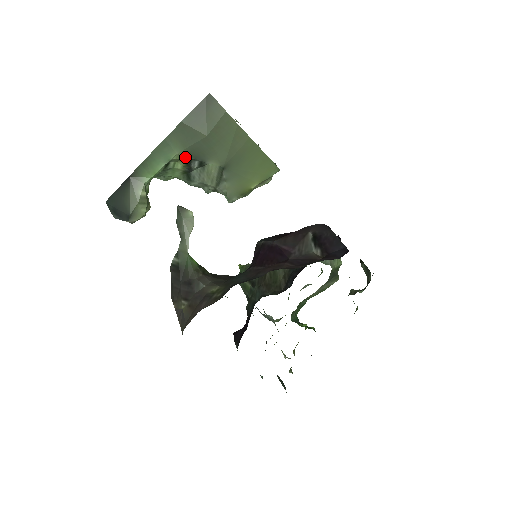
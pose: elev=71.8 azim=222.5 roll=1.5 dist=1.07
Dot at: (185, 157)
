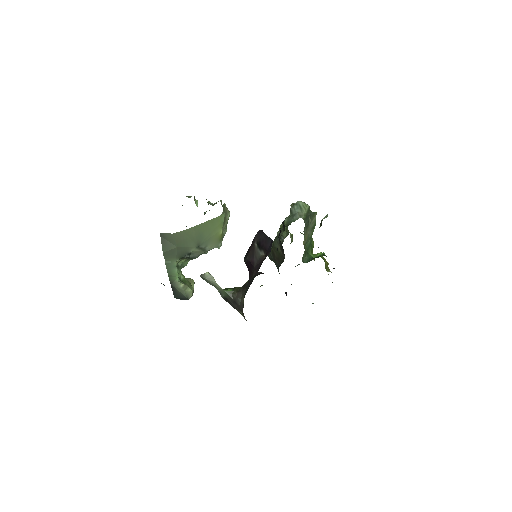
Dot at: (180, 259)
